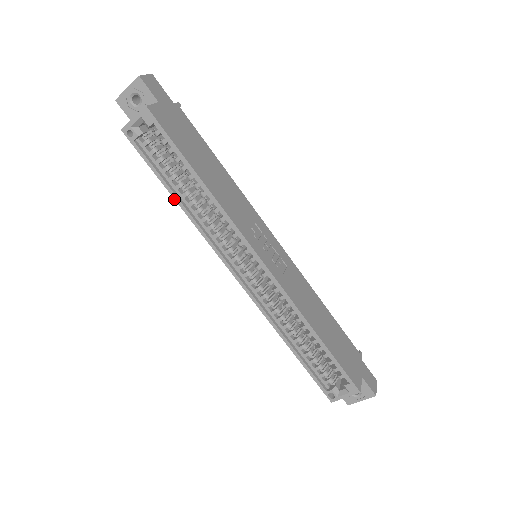
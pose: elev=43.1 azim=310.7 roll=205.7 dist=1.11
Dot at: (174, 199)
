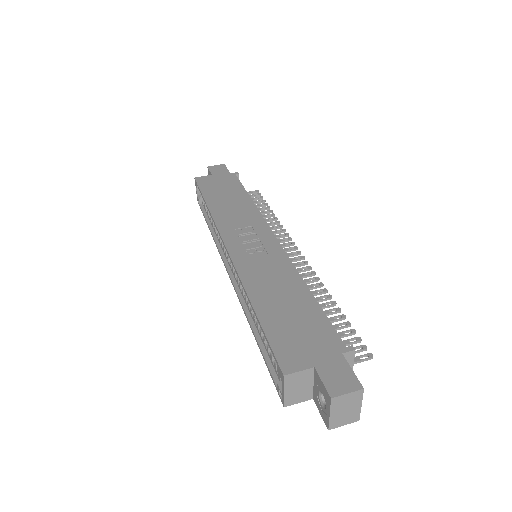
Dot at: occluded
